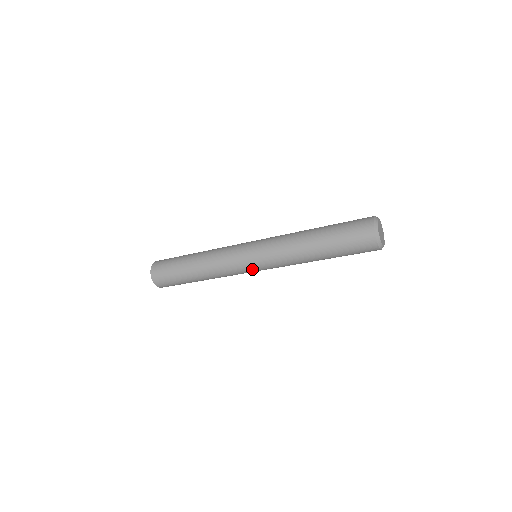
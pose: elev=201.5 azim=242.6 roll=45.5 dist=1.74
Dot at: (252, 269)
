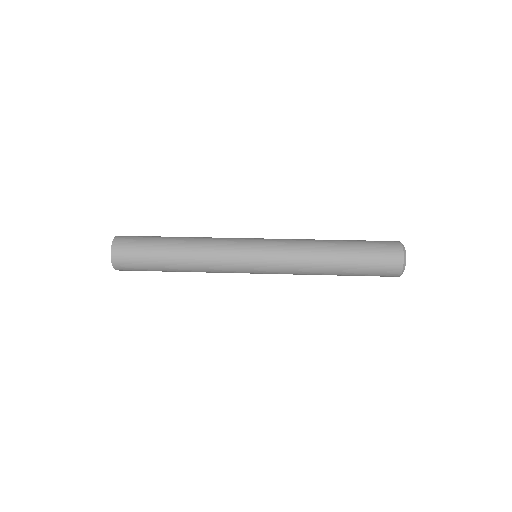
Dot at: (252, 273)
